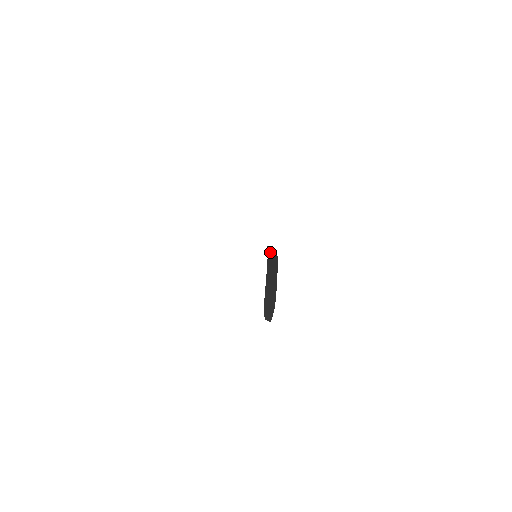
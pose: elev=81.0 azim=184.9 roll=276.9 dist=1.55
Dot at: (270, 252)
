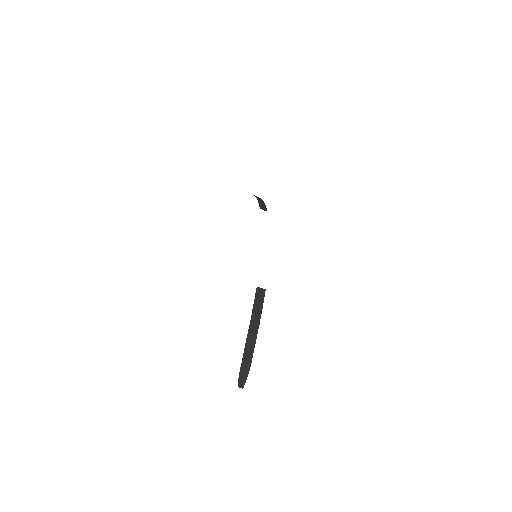
Dot at: (257, 299)
